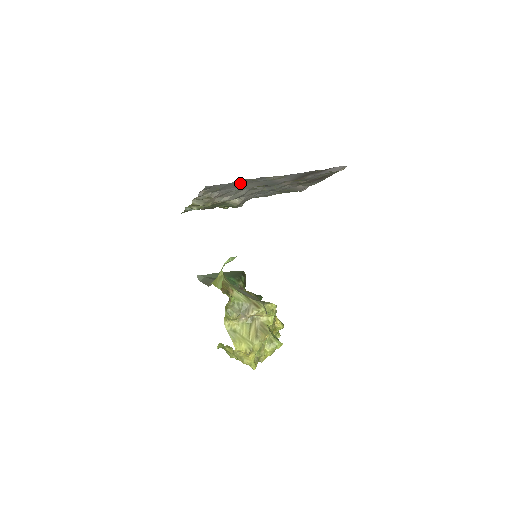
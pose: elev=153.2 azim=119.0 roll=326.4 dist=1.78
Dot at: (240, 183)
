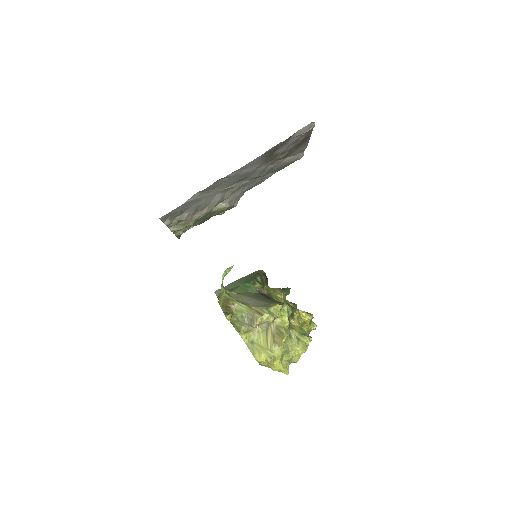
Dot at: (198, 197)
